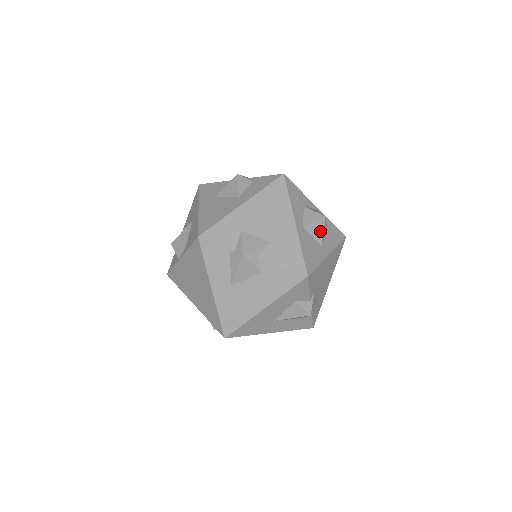
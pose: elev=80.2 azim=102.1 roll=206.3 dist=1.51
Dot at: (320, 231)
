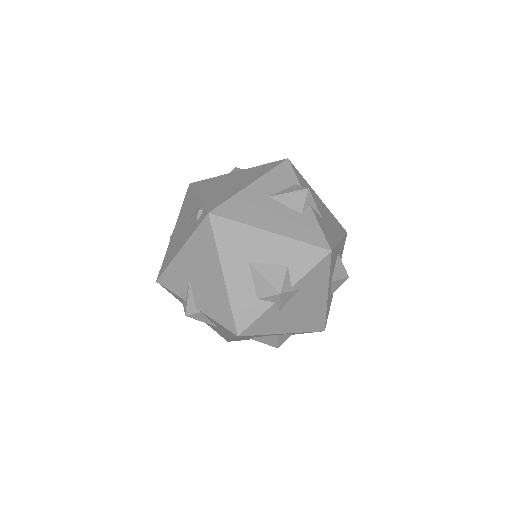
Dot at: (340, 275)
